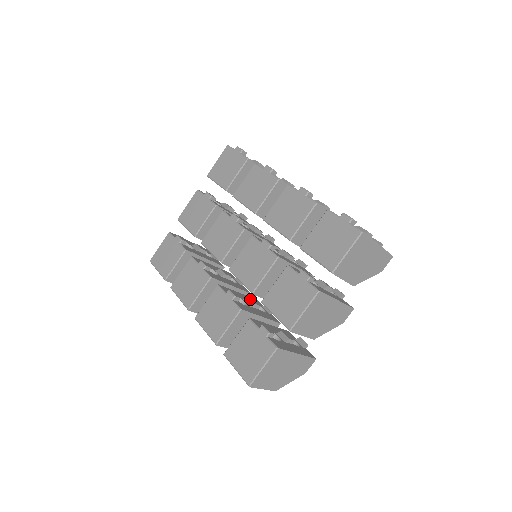
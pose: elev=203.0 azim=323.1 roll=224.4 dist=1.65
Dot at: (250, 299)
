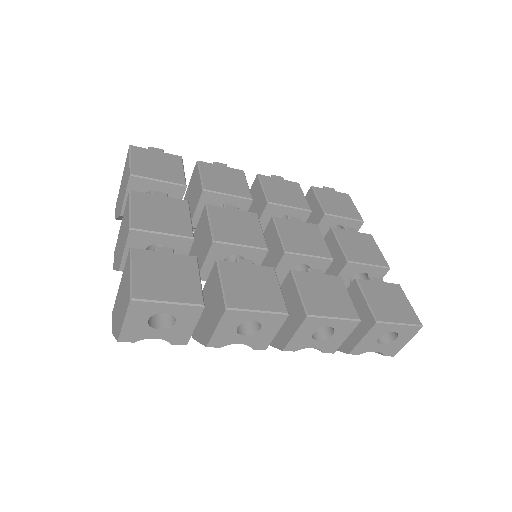
Dot at: occluded
